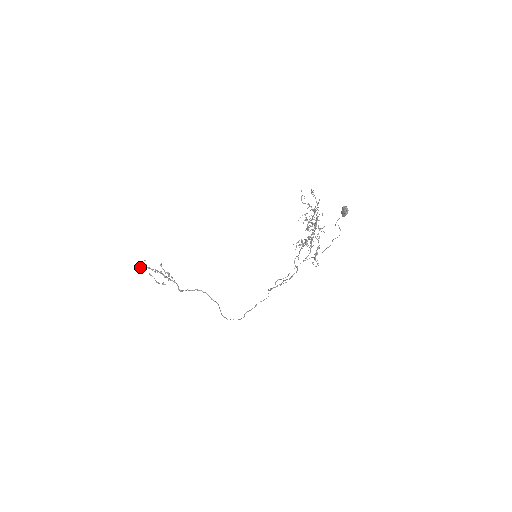
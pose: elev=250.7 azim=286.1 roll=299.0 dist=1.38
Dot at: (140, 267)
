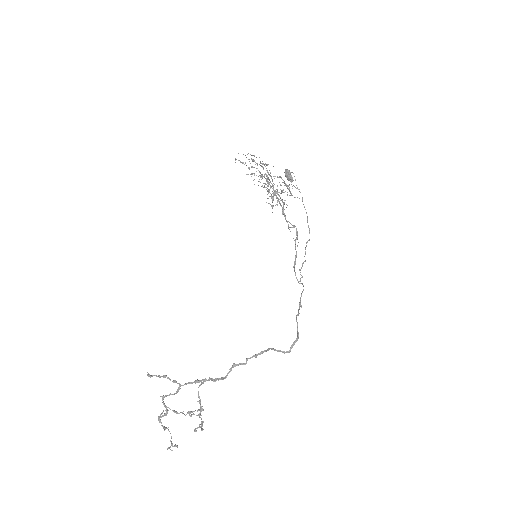
Dot at: (163, 427)
